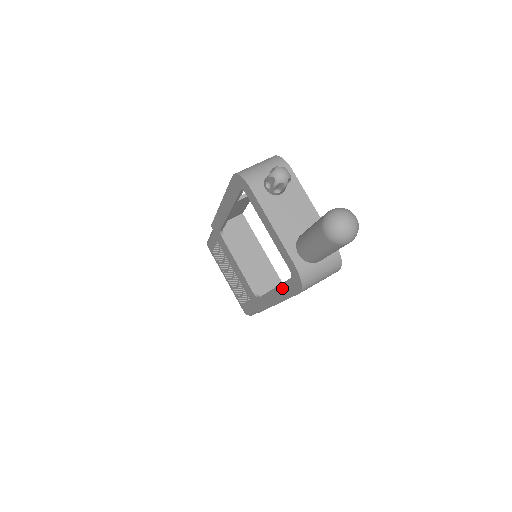
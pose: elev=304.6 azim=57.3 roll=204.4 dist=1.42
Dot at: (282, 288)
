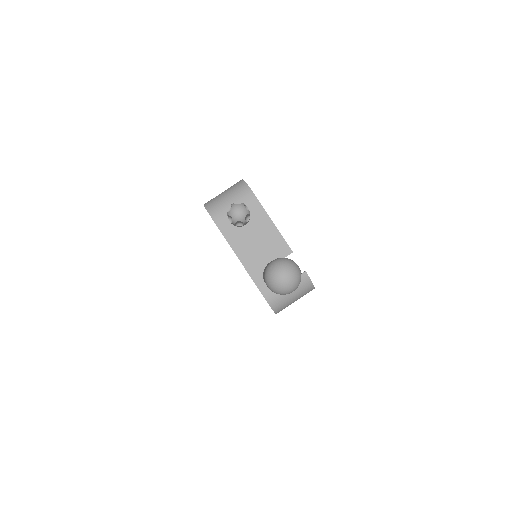
Dot at: occluded
